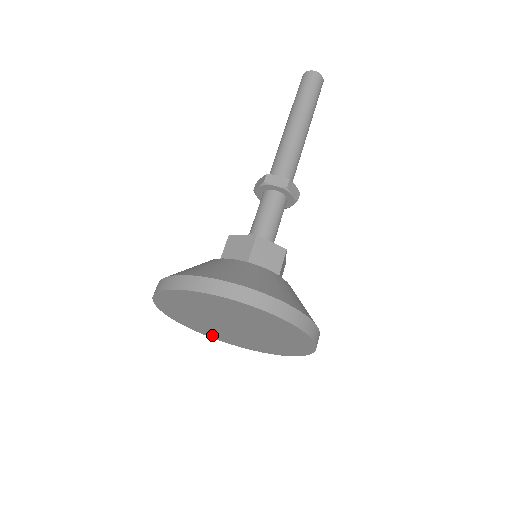
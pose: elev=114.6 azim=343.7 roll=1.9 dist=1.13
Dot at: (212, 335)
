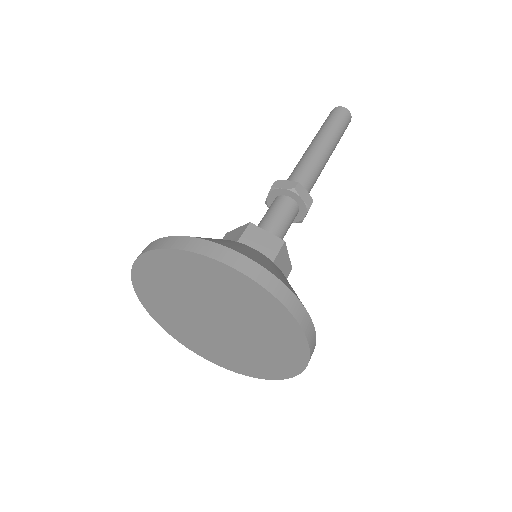
Dot at: (209, 355)
